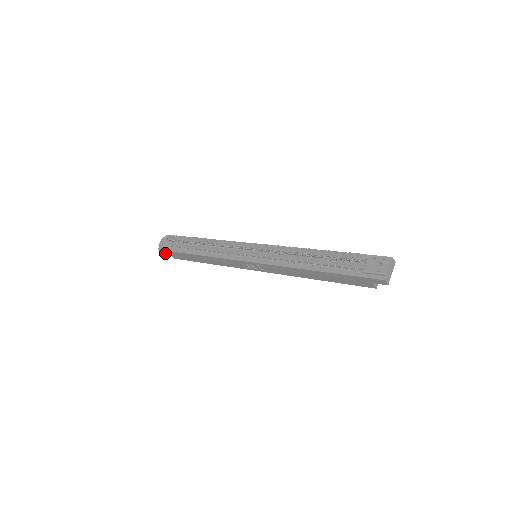
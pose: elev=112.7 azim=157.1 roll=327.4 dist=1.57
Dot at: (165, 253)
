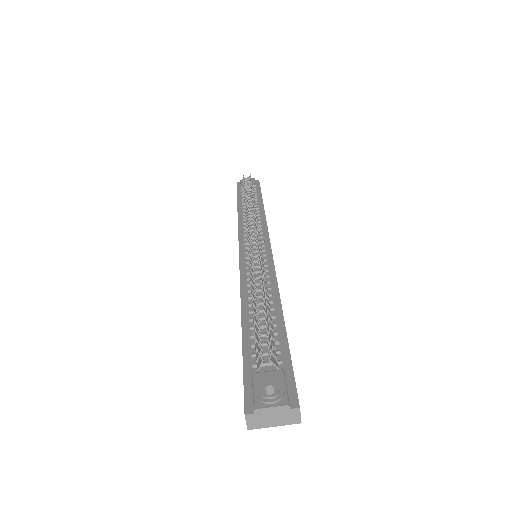
Dot at: occluded
